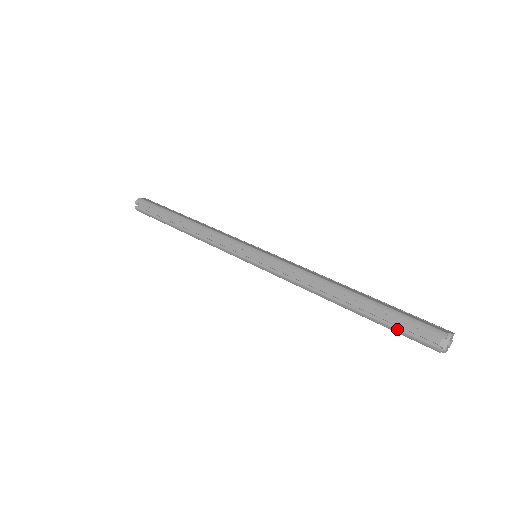
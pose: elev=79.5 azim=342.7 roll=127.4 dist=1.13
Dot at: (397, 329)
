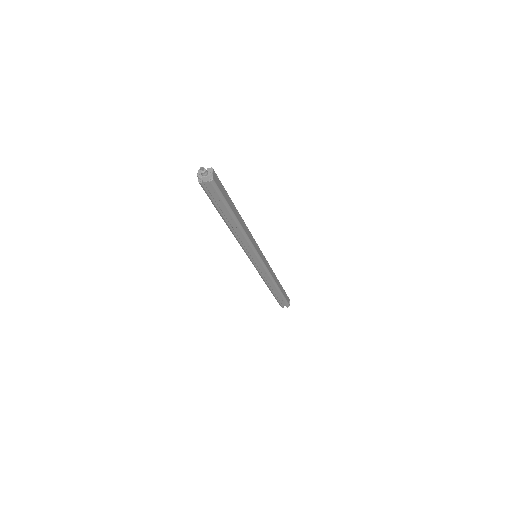
Dot at: (278, 301)
